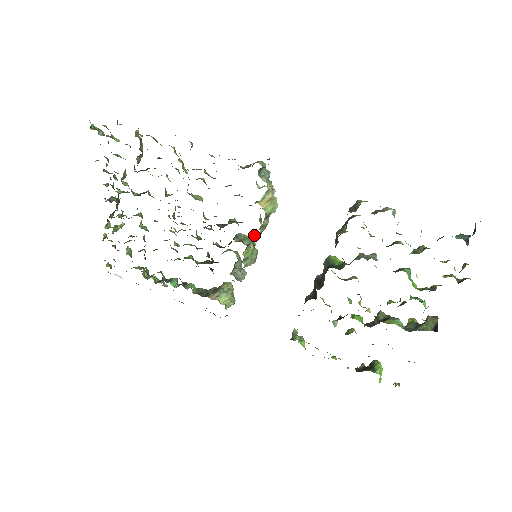
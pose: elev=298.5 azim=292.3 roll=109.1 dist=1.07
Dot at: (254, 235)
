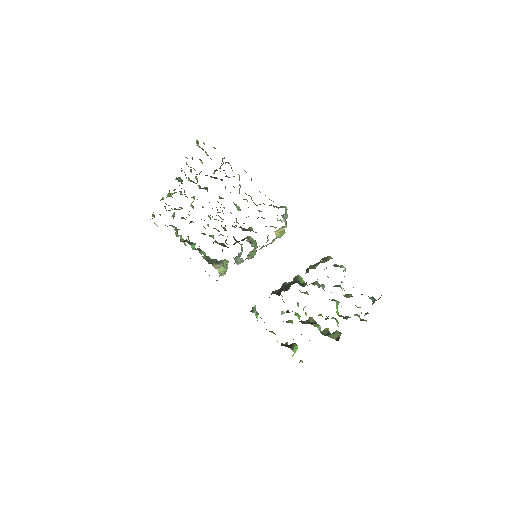
Dot at: (262, 246)
